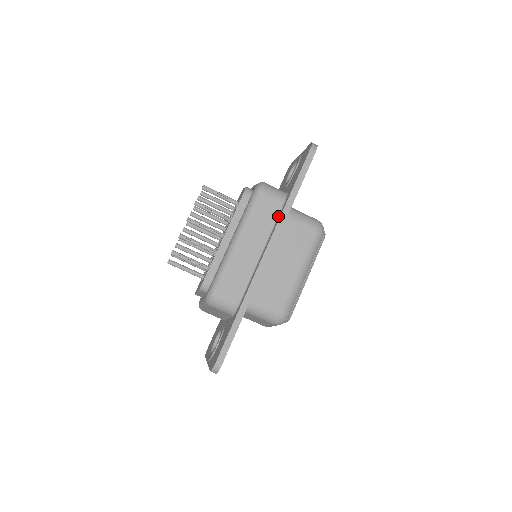
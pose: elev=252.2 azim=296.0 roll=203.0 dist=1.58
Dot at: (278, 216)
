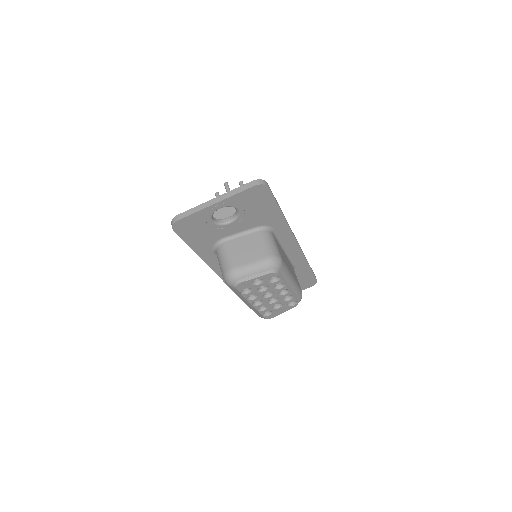
Dot at: occluded
